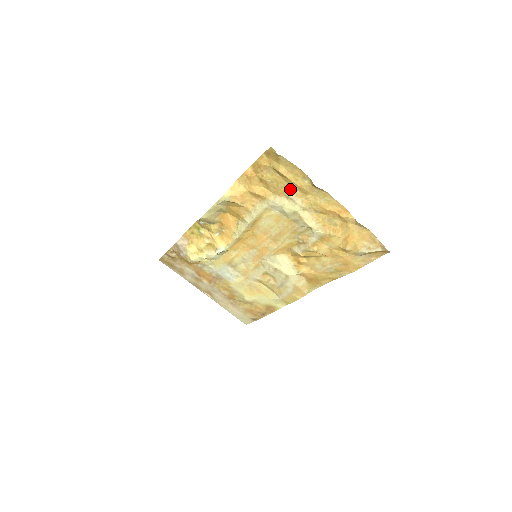
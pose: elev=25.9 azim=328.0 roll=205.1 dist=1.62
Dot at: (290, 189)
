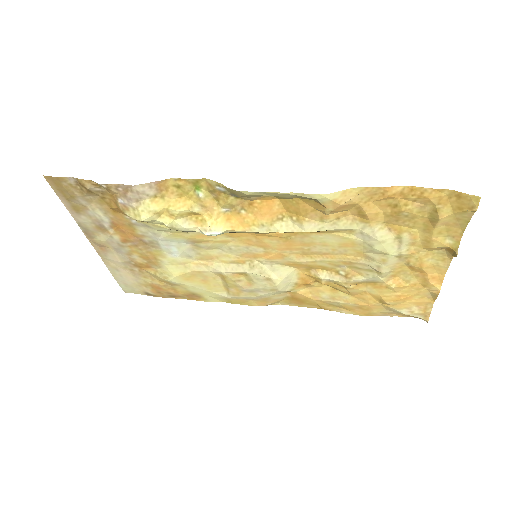
Dot at: (414, 233)
